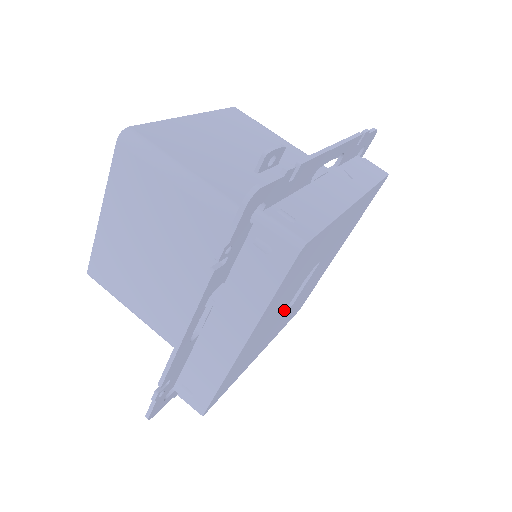
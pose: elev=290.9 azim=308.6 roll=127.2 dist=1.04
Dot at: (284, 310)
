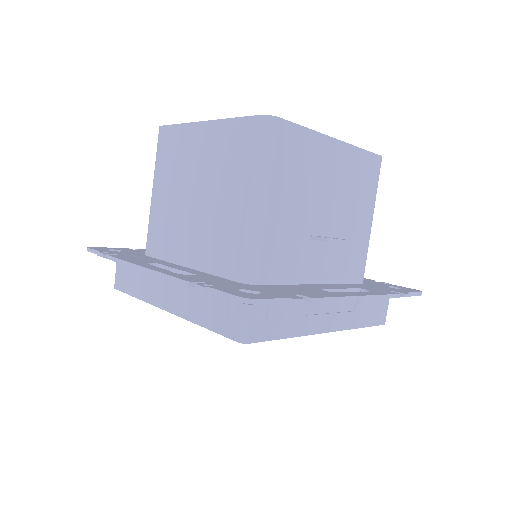
Dot at: occluded
